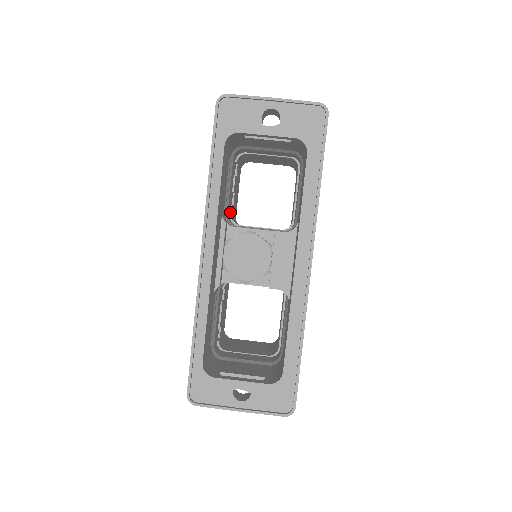
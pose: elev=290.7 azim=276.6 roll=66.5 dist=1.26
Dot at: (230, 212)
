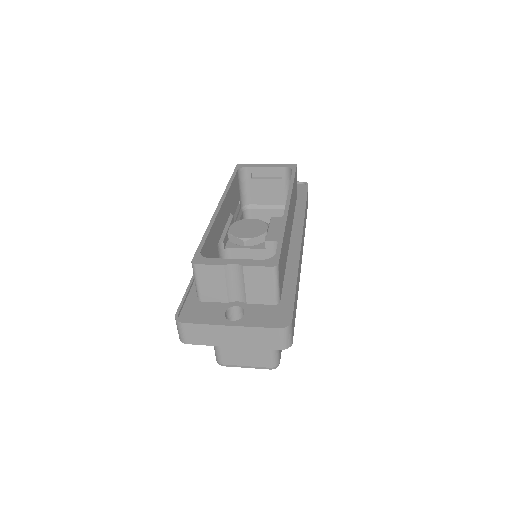
Dot at: occluded
